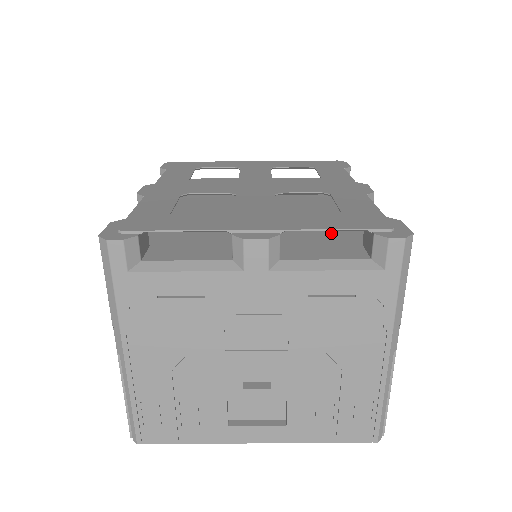
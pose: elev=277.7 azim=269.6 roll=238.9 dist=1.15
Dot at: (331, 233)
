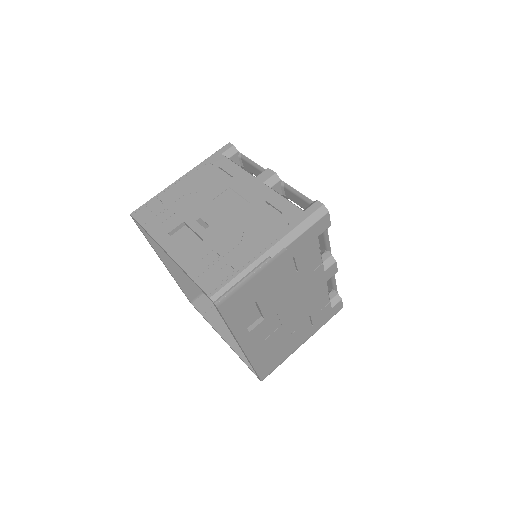
Dot at: occluded
